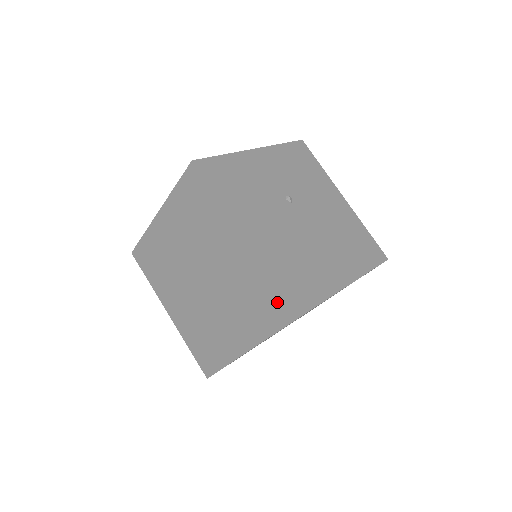
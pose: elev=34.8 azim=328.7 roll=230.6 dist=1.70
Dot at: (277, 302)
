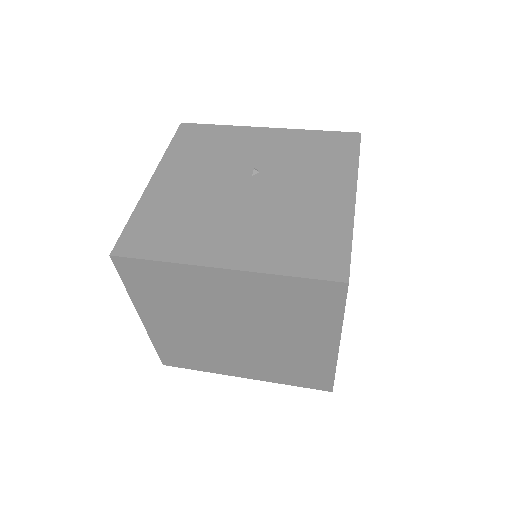
Dot at: occluded
